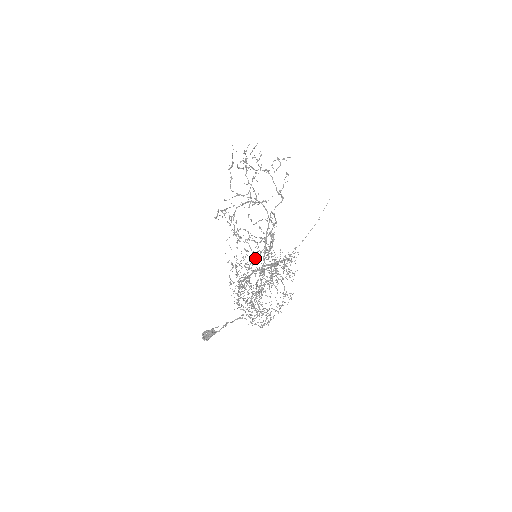
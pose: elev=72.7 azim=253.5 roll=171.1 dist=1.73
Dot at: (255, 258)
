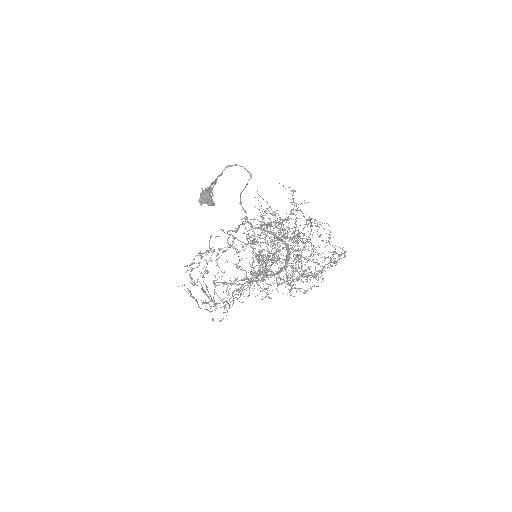
Dot at: occluded
